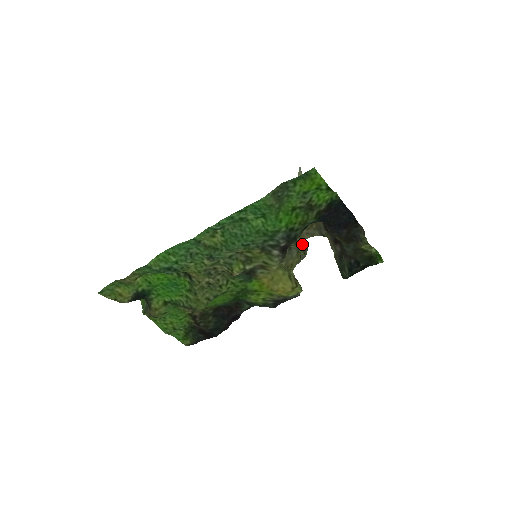
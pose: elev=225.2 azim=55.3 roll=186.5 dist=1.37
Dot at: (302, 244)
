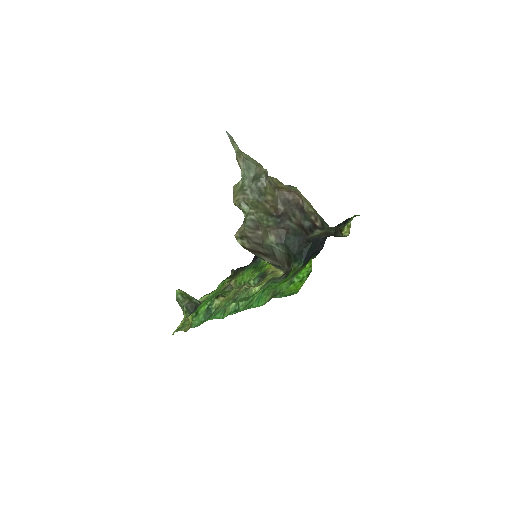
Dot at: occluded
